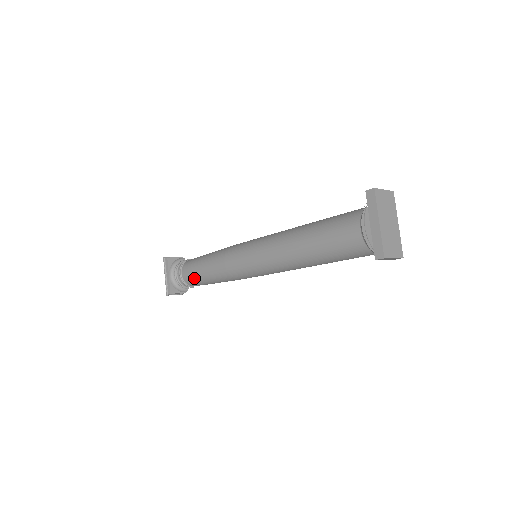
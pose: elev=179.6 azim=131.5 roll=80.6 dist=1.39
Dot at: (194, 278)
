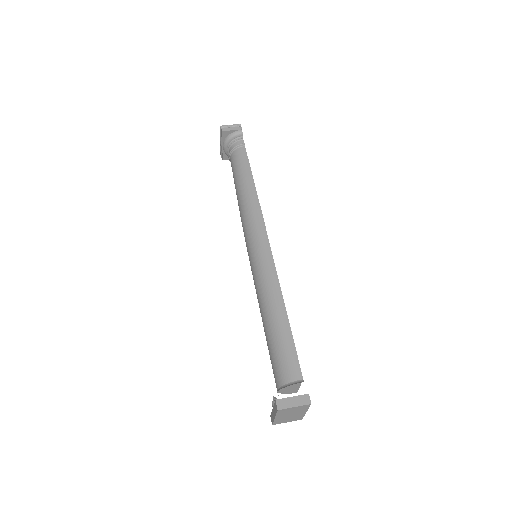
Dot at: occluded
